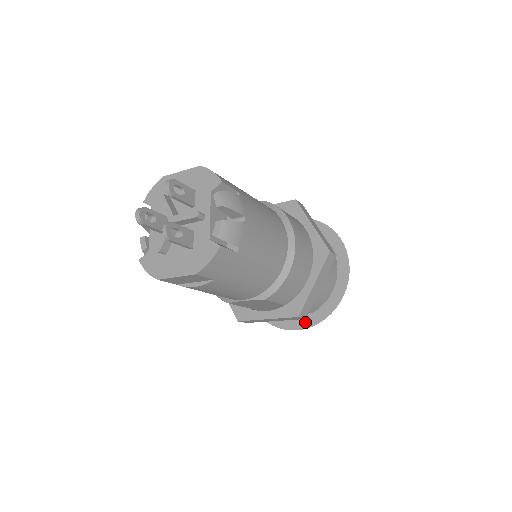
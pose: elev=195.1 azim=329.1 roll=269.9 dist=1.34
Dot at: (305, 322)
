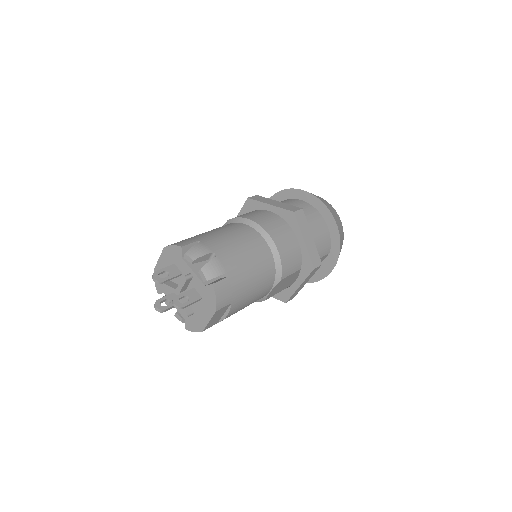
Dot at: (331, 262)
